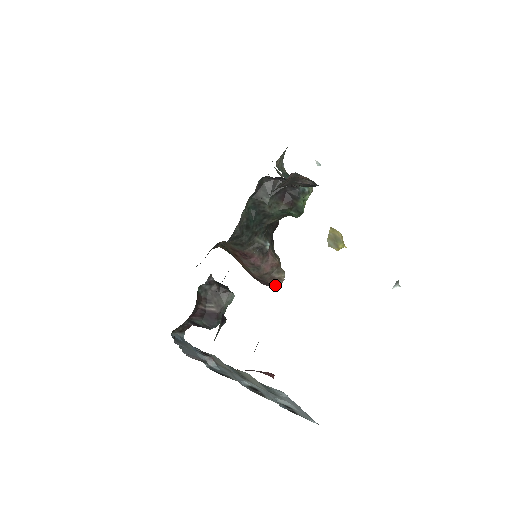
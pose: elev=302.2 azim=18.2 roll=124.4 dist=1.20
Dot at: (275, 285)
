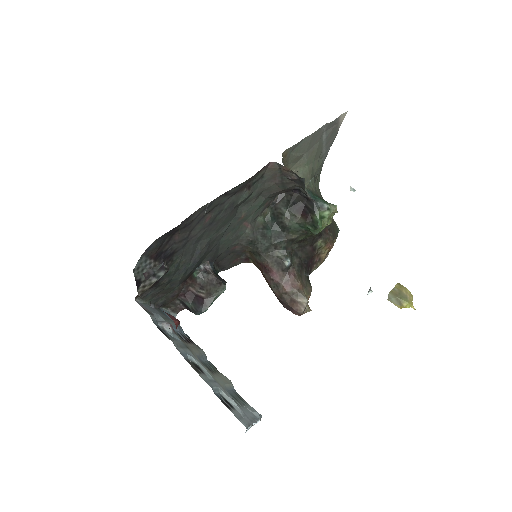
Dot at: (296, 310)
